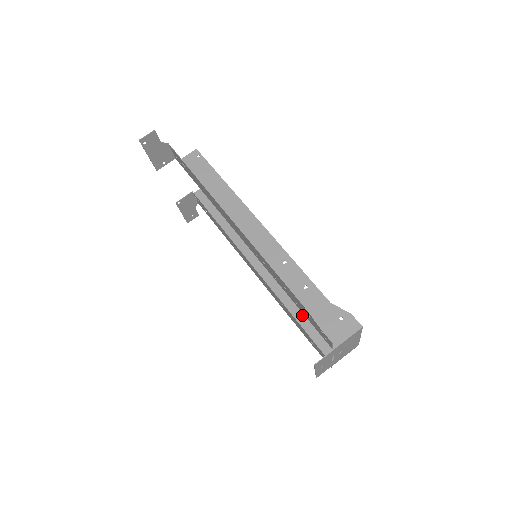
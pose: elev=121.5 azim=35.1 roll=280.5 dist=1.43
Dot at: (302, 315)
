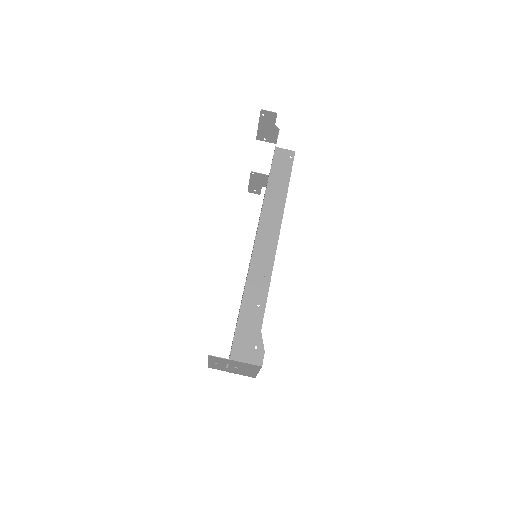
Dot at: occluded
